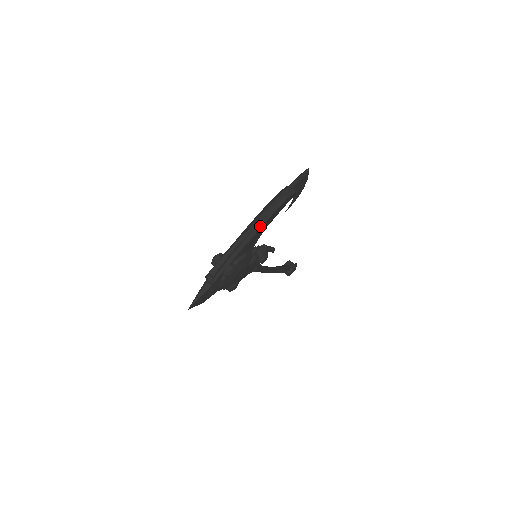
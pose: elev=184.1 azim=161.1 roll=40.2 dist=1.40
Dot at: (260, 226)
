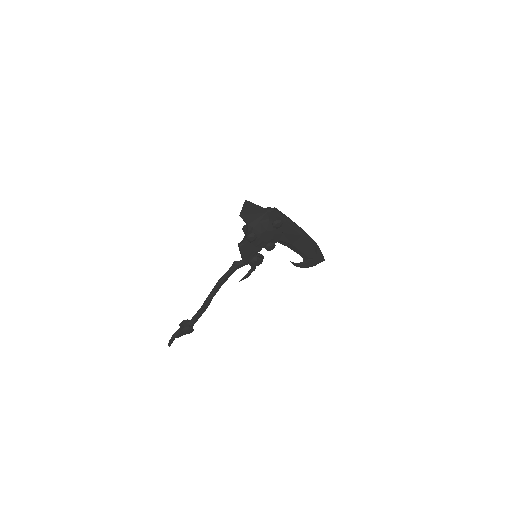
Dot at: (303, 235)
